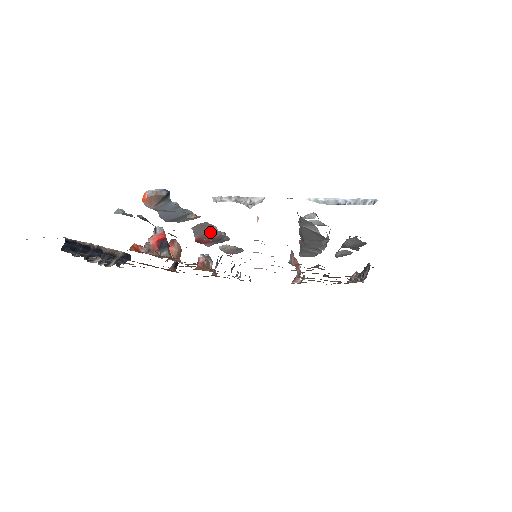
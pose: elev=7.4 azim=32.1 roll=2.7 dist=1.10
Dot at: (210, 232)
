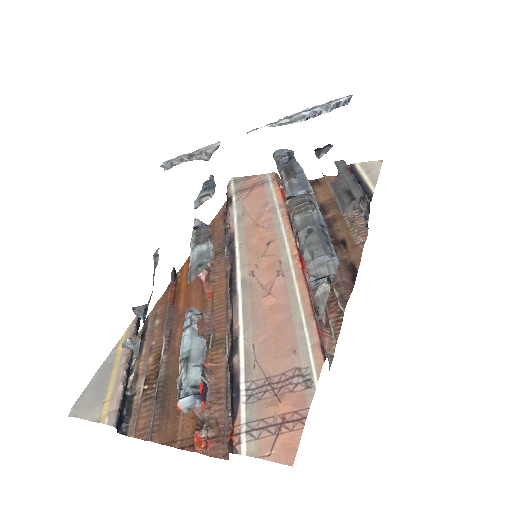
Dot at: occluded
